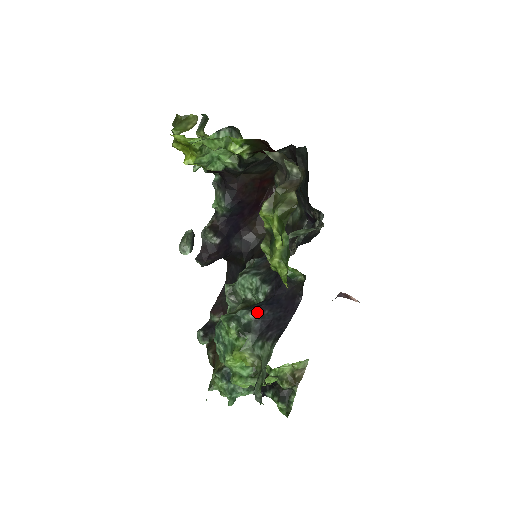
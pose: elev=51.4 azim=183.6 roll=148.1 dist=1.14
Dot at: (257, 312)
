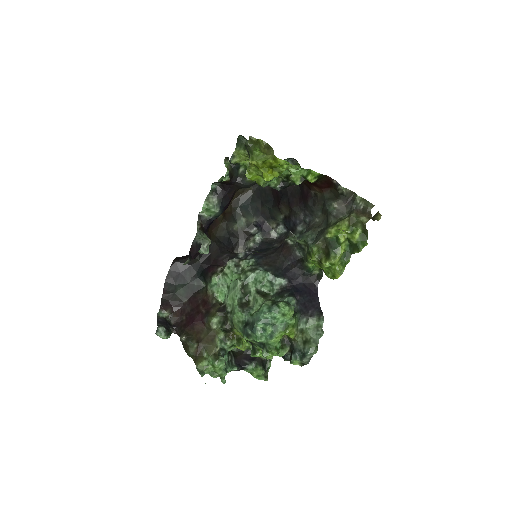
Dot at: (296, 298)
